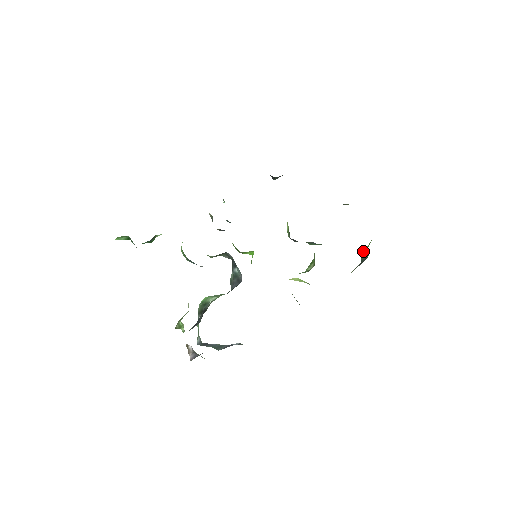
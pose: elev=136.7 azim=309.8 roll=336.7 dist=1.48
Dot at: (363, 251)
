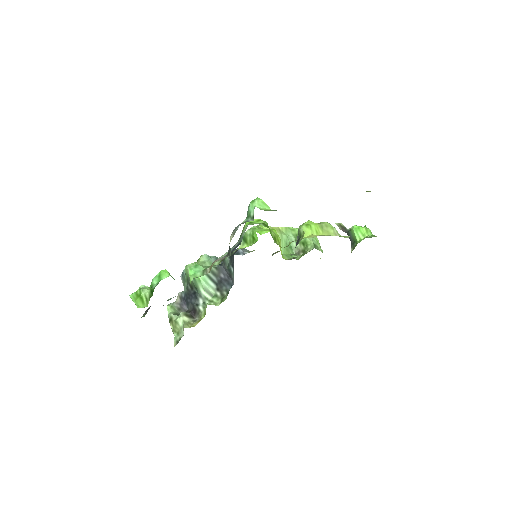
Dot at: (355, 233)
